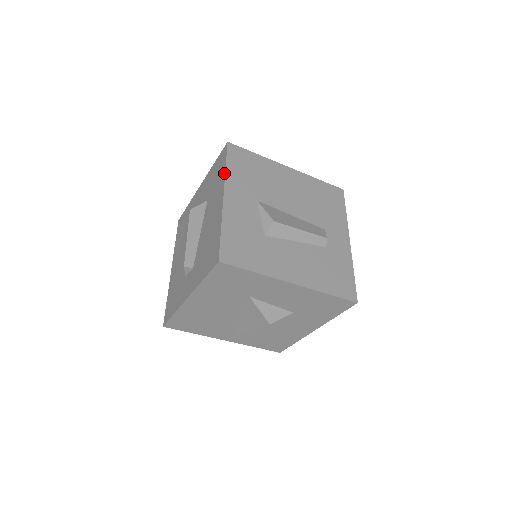
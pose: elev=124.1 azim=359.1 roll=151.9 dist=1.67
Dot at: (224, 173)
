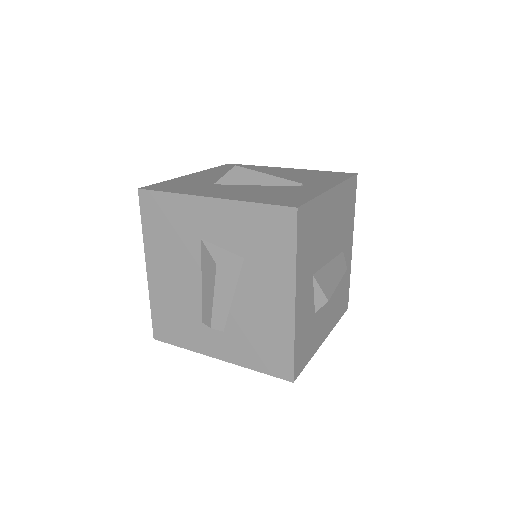
Dot at: (294, 265)
